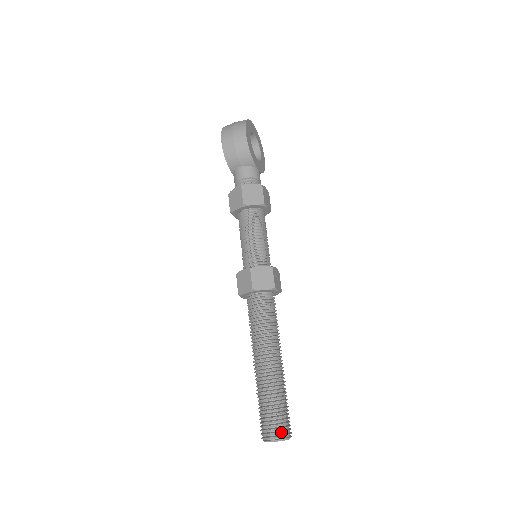
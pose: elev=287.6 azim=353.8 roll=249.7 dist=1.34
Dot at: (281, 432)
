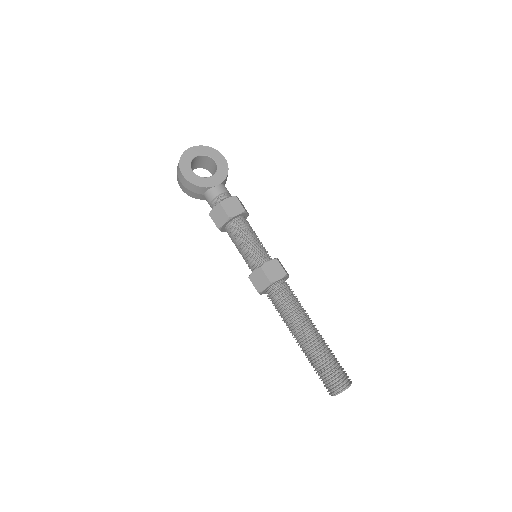
Dot at: (334, 389)
